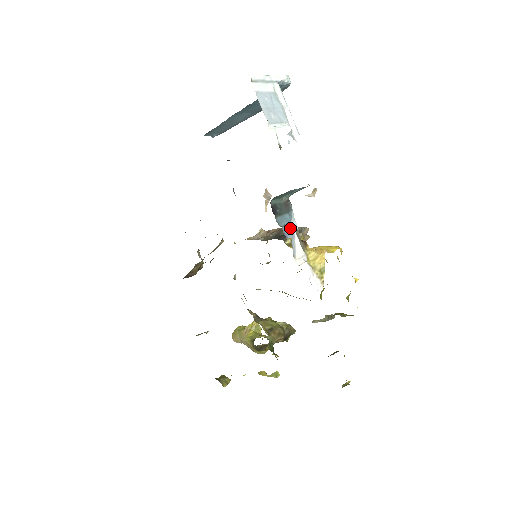
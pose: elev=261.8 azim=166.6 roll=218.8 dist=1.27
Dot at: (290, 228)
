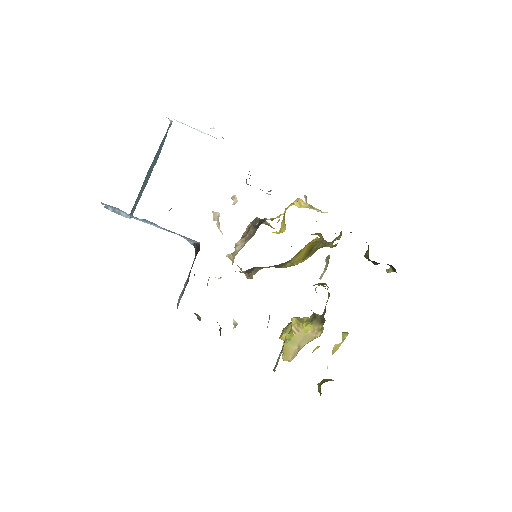
Dot at: occluded
